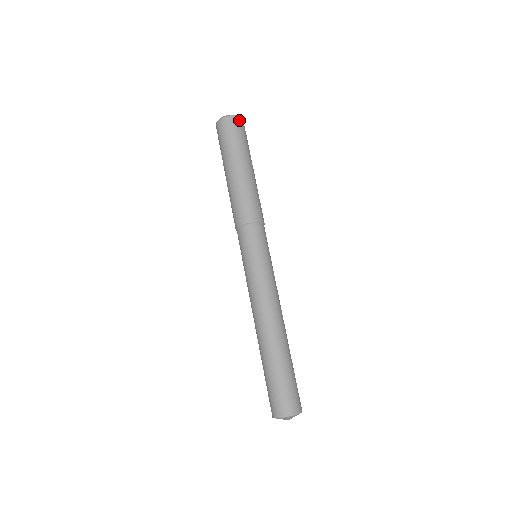
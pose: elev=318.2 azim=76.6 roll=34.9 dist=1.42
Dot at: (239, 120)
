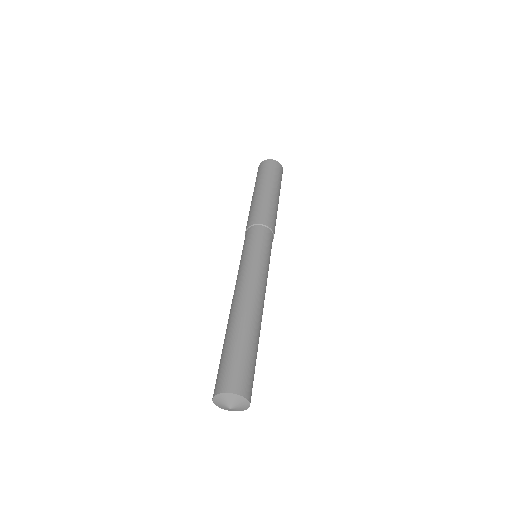
Dot at: (277, 163)
